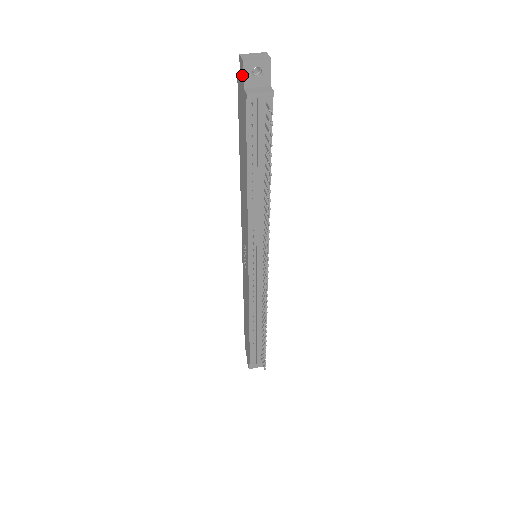
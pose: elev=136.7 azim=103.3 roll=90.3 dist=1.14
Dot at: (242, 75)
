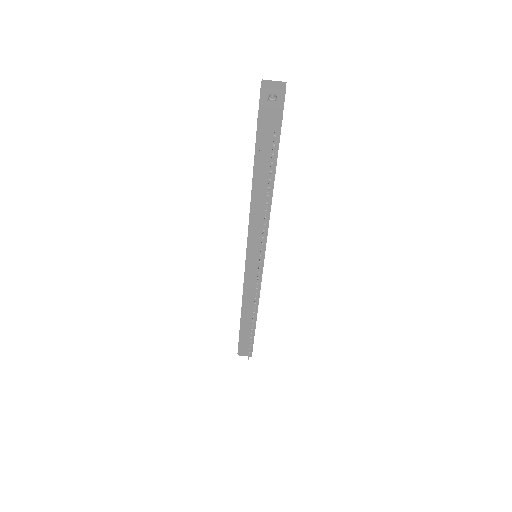
Dot at: occluded
